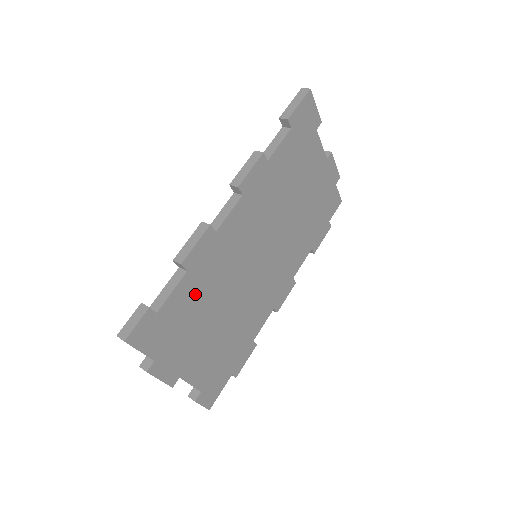
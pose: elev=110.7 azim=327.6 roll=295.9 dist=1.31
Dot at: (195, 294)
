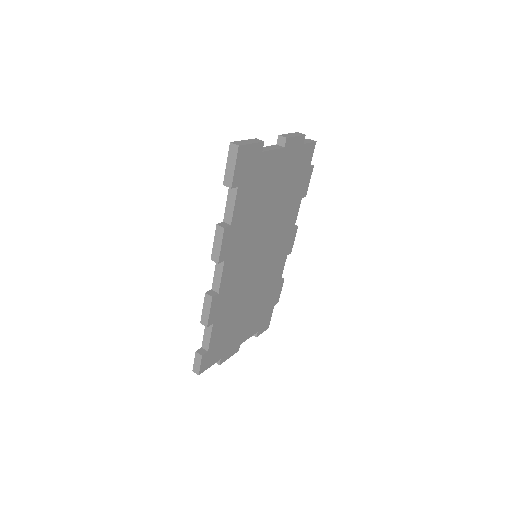
Dot at: (225, 321)
